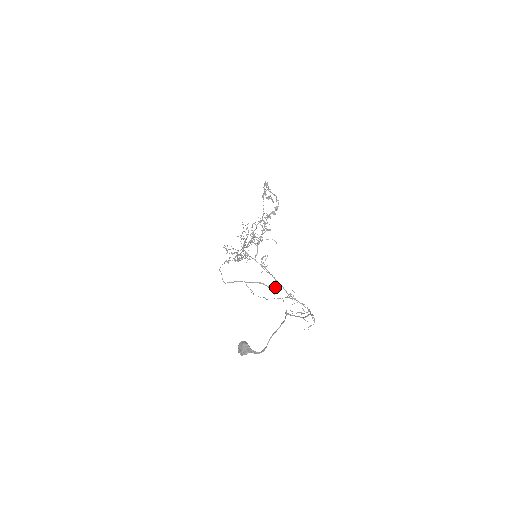
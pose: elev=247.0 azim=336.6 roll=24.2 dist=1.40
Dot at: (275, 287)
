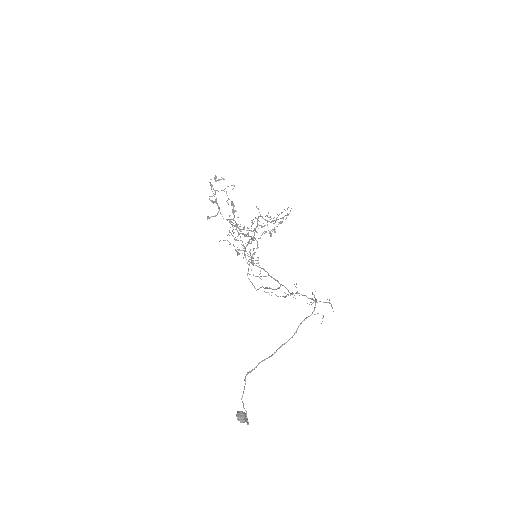
Dot at: (279, 288)
